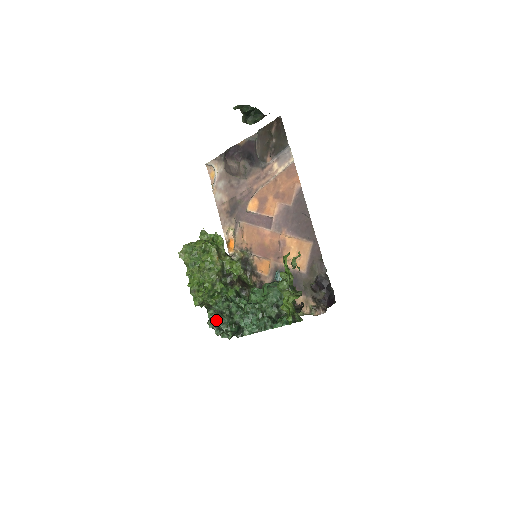
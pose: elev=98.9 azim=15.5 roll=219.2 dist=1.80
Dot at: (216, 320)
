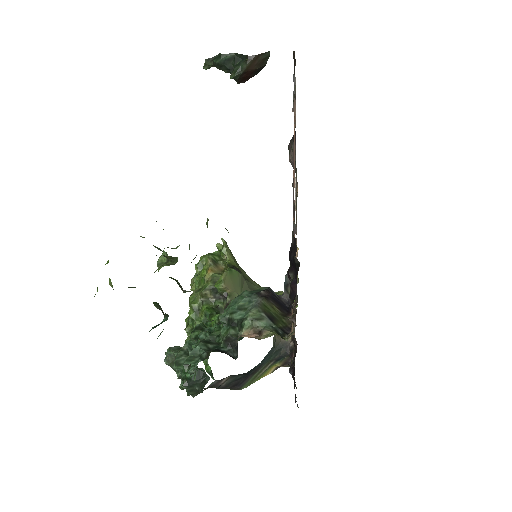
Dot at: (169, 358)
